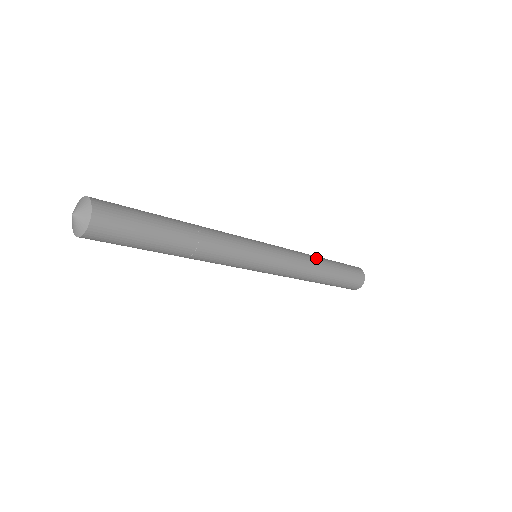
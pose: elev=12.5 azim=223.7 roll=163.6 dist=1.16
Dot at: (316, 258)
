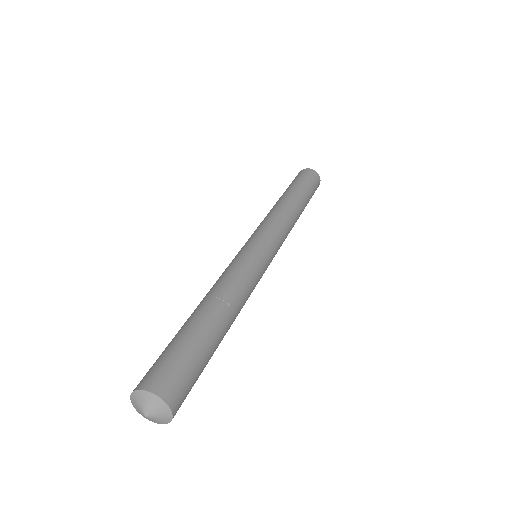
Dot at: (291, 205)
